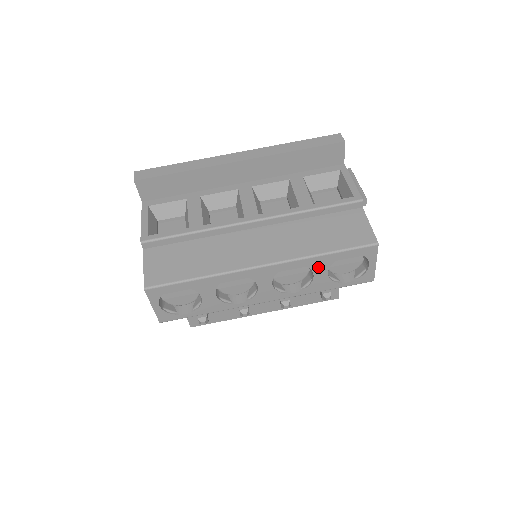
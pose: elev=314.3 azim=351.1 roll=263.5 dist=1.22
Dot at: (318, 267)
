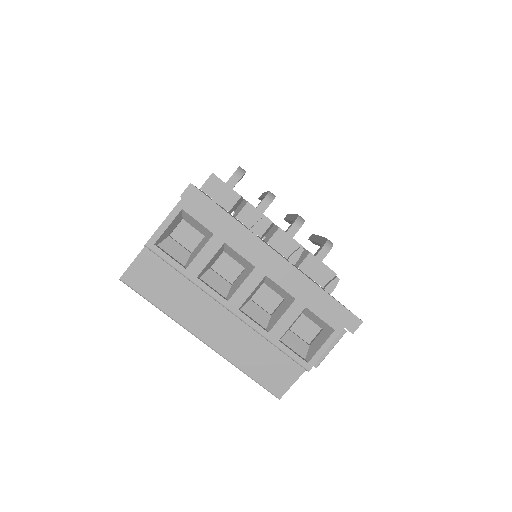
Dot at: occluded
